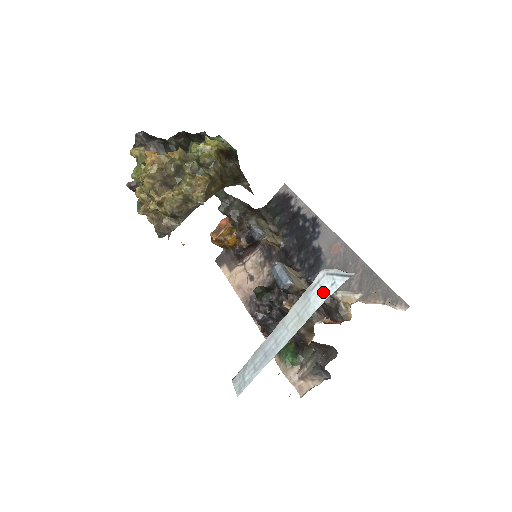
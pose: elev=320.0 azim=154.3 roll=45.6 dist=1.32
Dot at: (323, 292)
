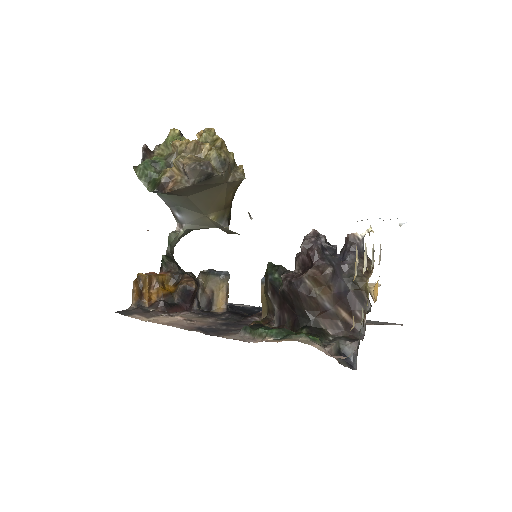
Dot at: occluded
